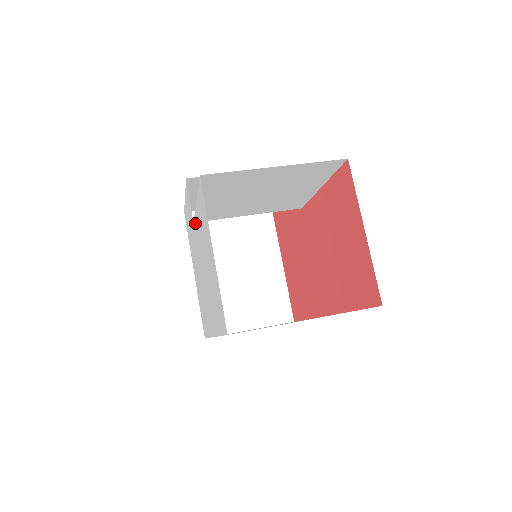
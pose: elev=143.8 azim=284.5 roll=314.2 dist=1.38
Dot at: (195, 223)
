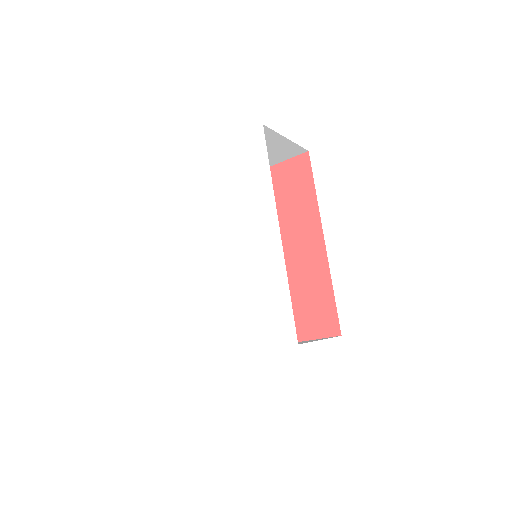
Dot at: (203, 238)
